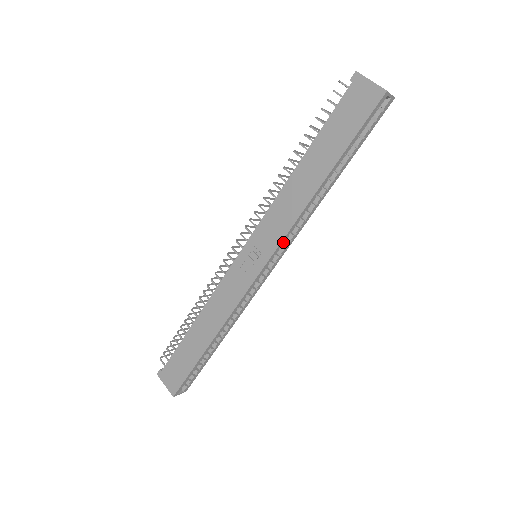
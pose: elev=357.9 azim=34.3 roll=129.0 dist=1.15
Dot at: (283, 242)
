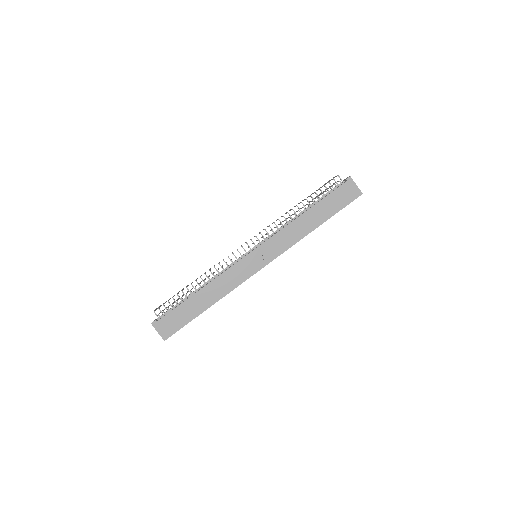
Dot at: (281, 253)
